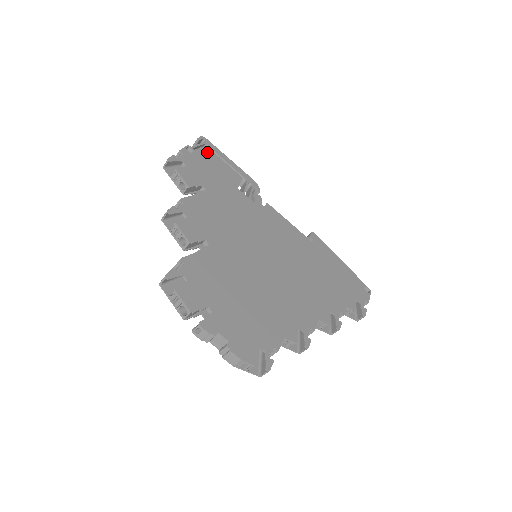
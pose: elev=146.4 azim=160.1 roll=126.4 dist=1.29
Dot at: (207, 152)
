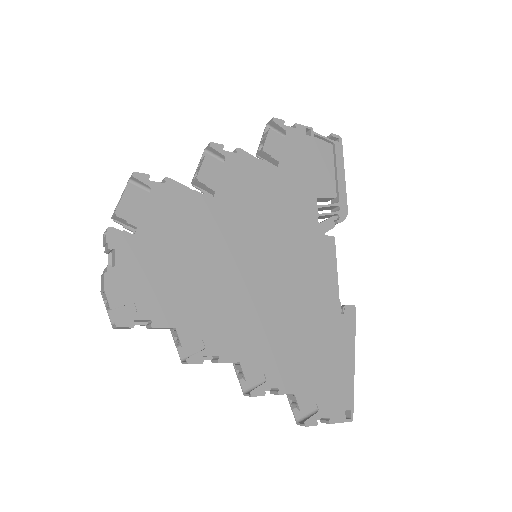
Dot at: (326, 149)
